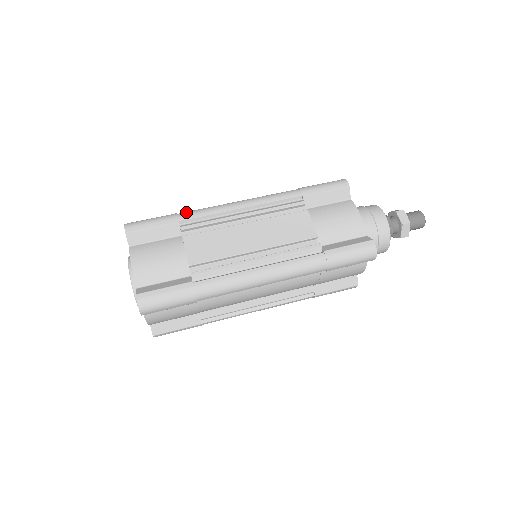
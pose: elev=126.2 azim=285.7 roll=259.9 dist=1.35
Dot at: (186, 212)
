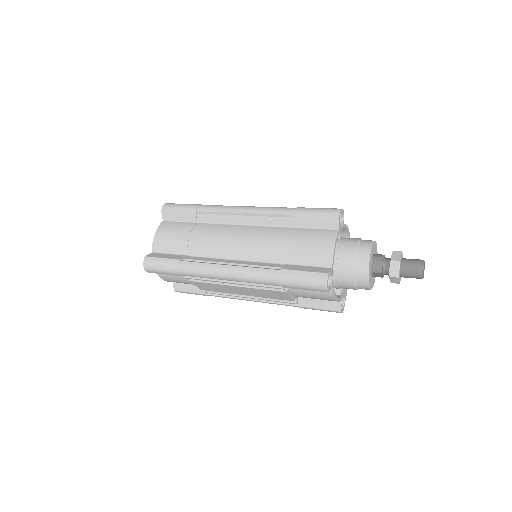
Dot at: occluded
